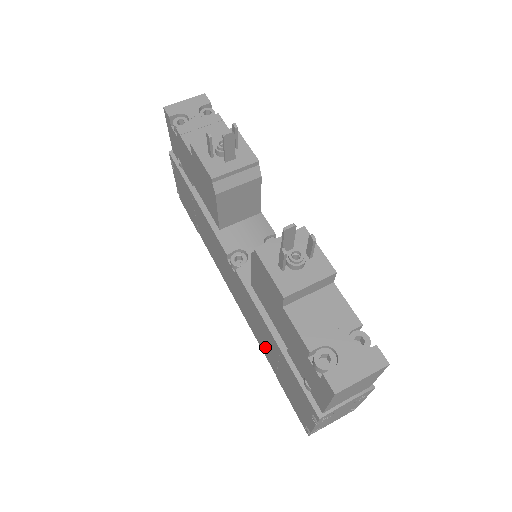
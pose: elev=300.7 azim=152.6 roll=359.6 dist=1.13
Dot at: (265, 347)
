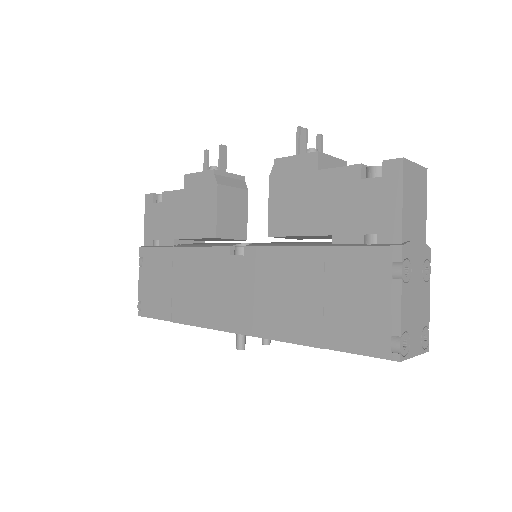
Dot at: (298, 312)
